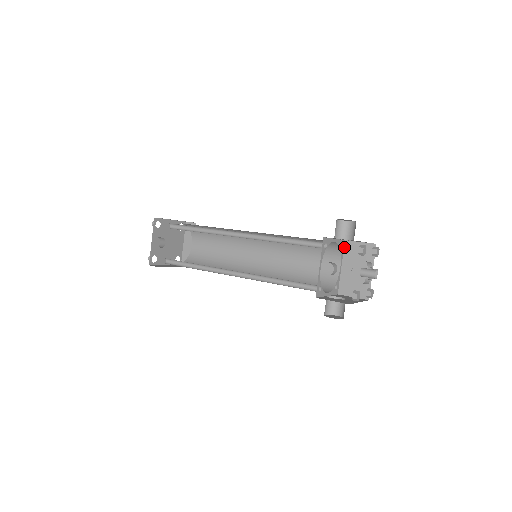
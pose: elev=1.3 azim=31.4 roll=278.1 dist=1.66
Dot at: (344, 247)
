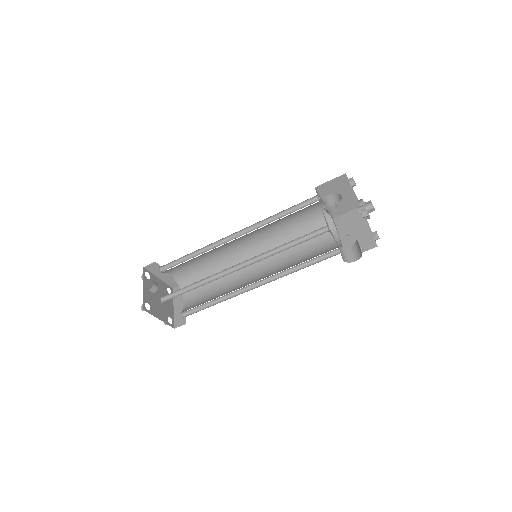
Dot at: (335, 223)
